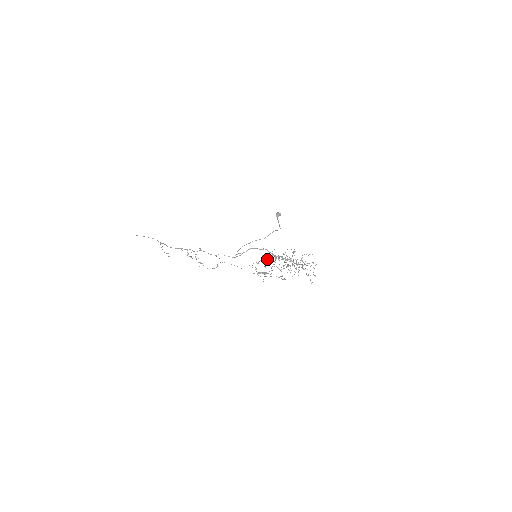
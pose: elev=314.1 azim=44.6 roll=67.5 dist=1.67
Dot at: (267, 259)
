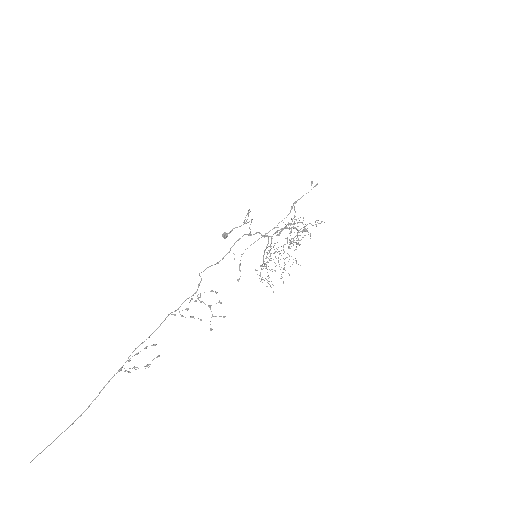
Dot at: (269, 246)
